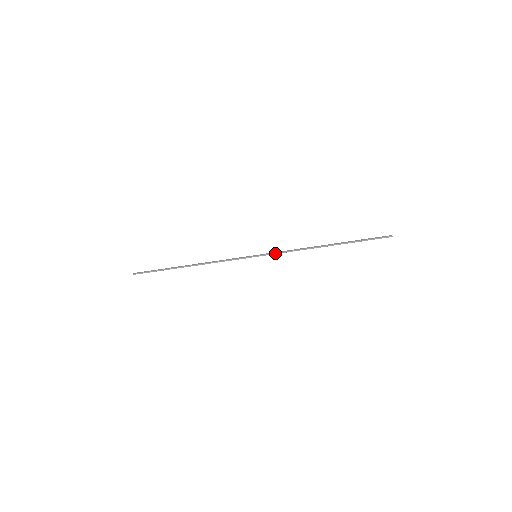
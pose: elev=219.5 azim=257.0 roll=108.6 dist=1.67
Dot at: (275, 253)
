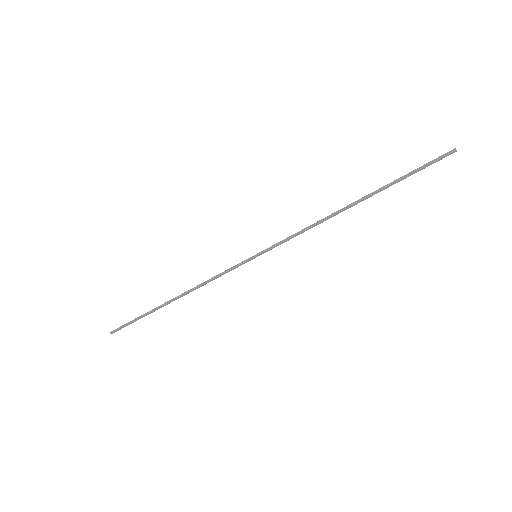
Dot at: (281, 241)
